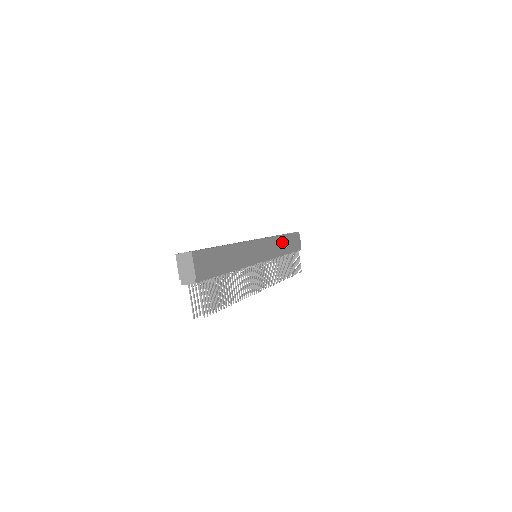
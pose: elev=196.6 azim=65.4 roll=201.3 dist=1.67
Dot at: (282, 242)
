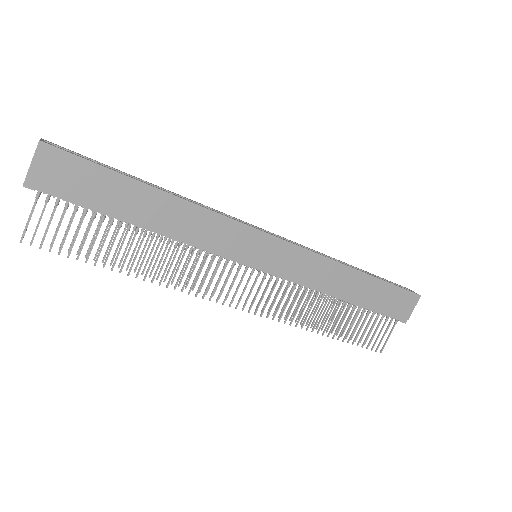
Dot at: (346, 278)
